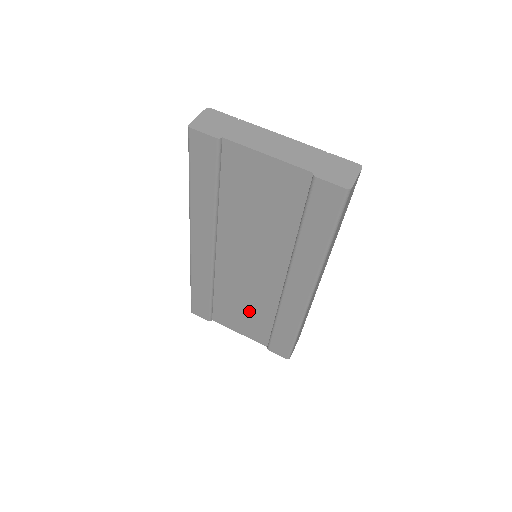
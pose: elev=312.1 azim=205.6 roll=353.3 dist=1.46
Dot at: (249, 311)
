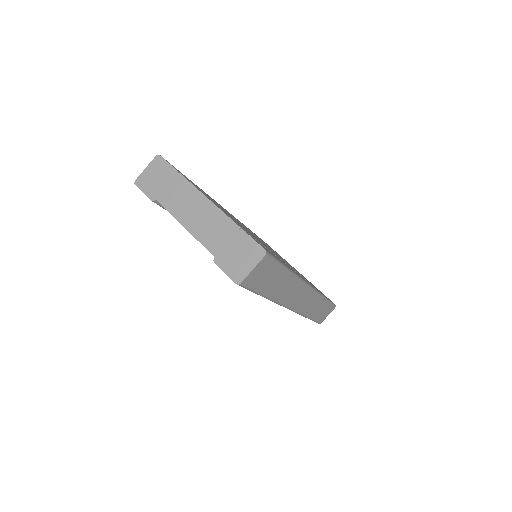
Dot at: occluded
